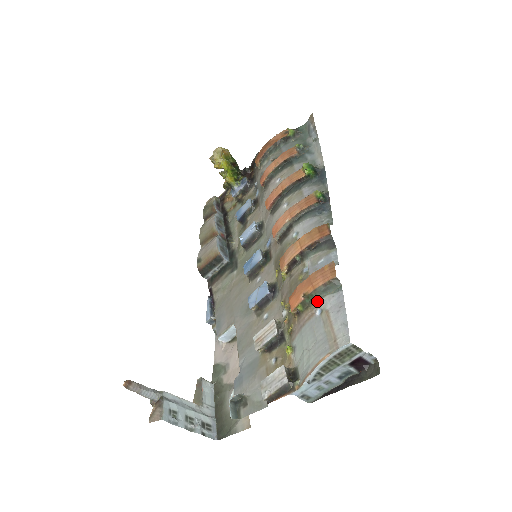
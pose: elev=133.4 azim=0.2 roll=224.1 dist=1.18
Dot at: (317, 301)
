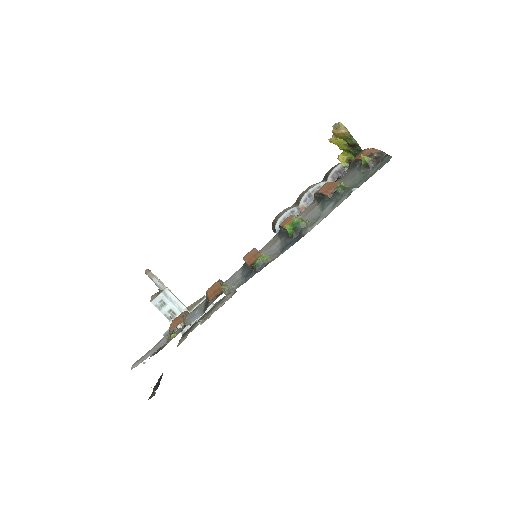
Dot at: occluded
